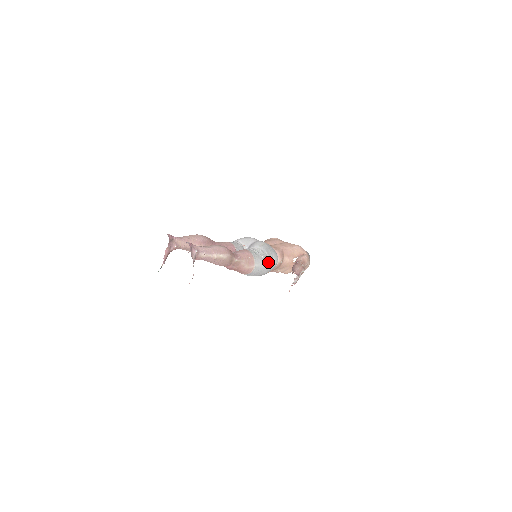
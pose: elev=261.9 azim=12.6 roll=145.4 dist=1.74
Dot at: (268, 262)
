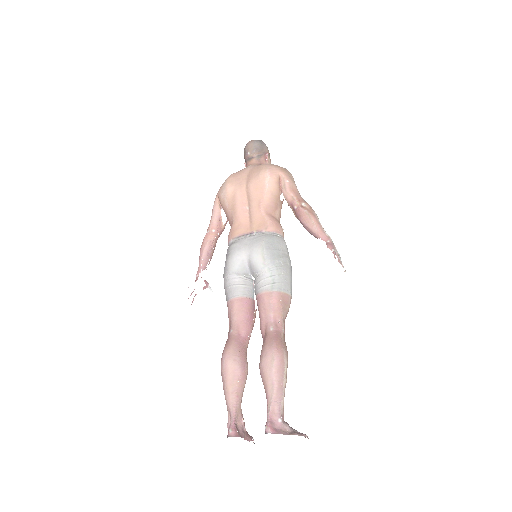
Dot at: (287, 263)
